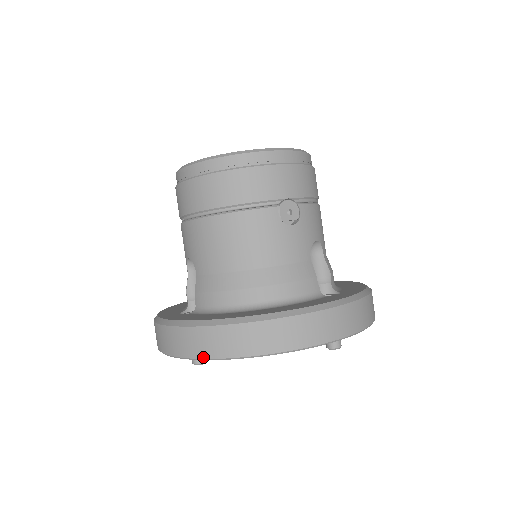
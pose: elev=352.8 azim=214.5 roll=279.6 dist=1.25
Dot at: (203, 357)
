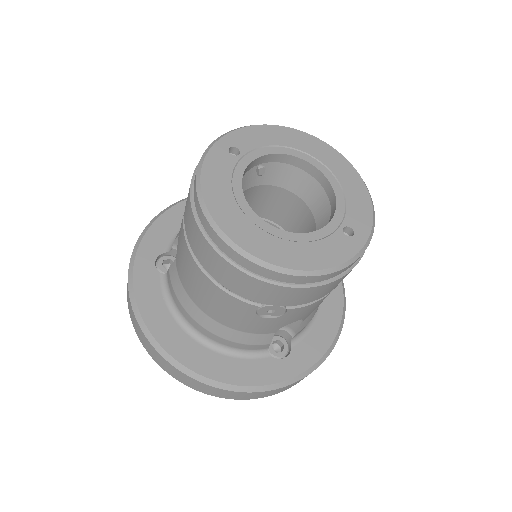
Dot at: (138, 336)
